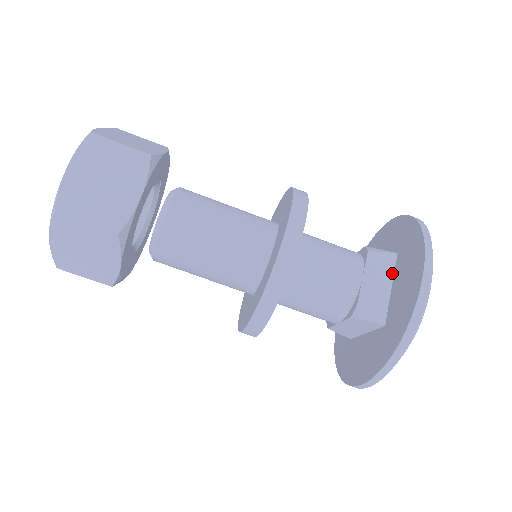
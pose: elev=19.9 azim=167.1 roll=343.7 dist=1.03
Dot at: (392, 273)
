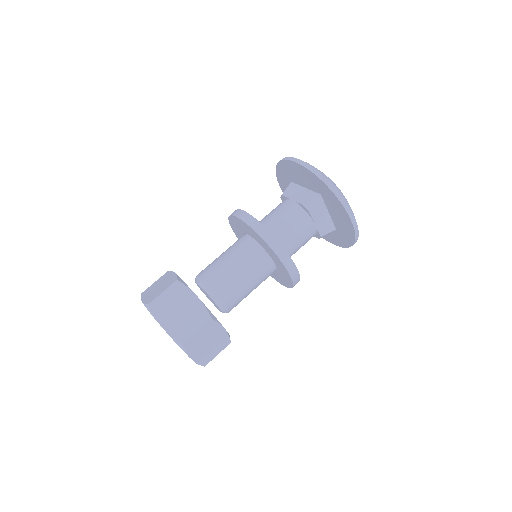
Dot at: (325, 206)
